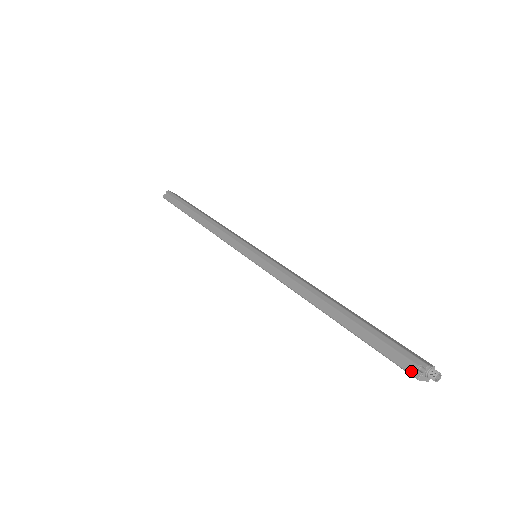
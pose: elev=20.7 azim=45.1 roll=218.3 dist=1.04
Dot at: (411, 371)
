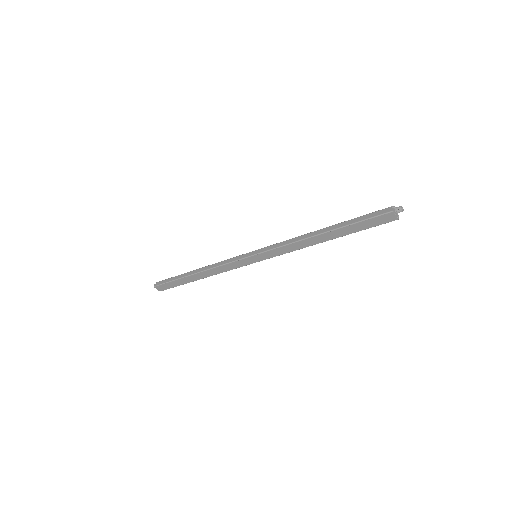
Dot at: (387, 211)
